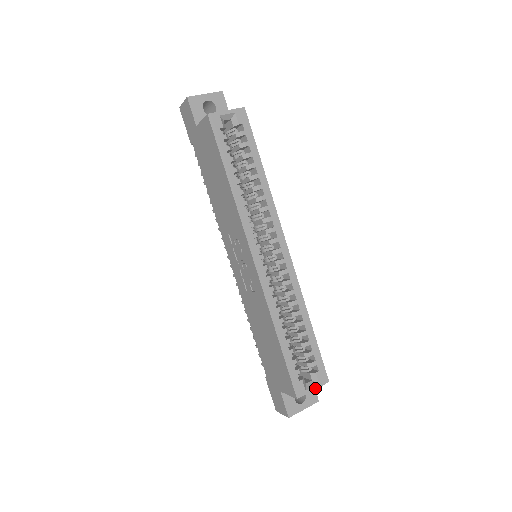
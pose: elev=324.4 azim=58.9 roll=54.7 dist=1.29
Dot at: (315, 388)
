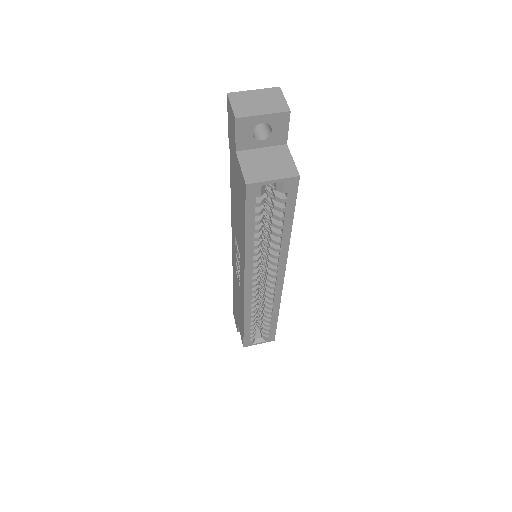
Dot at: (261, 343)
